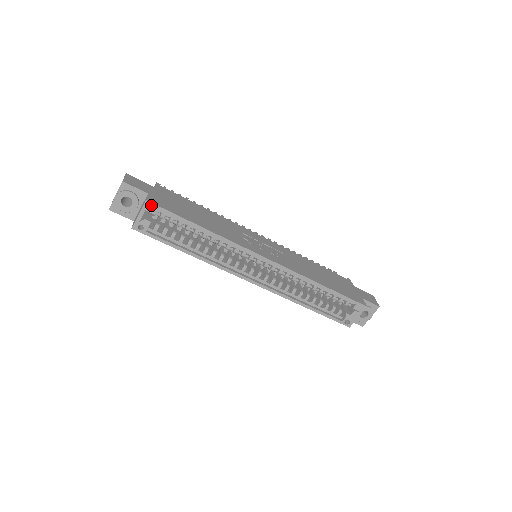
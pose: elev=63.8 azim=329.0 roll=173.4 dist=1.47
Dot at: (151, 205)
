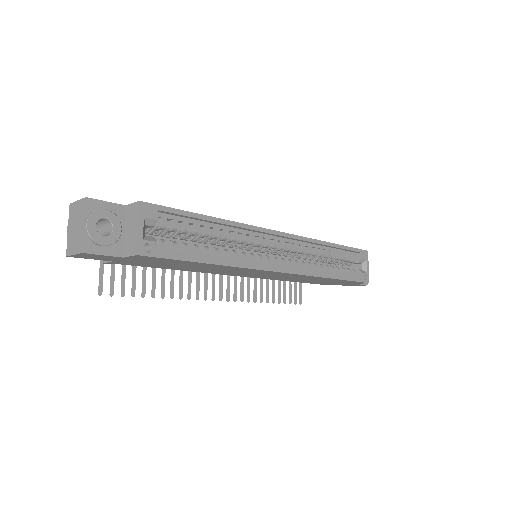
Dot at: (148, 206)
